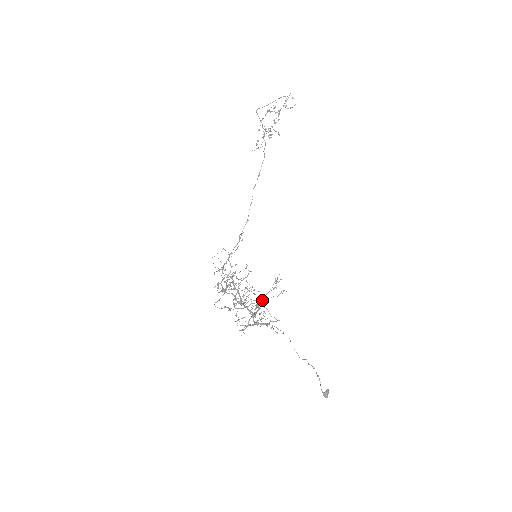
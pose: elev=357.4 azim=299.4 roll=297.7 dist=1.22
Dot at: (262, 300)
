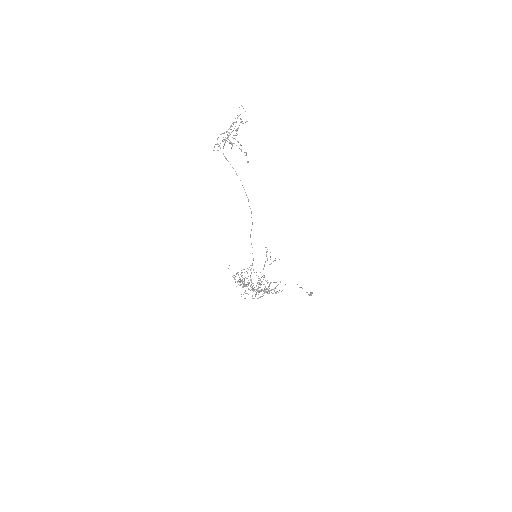
Dot at: (263, 269)
